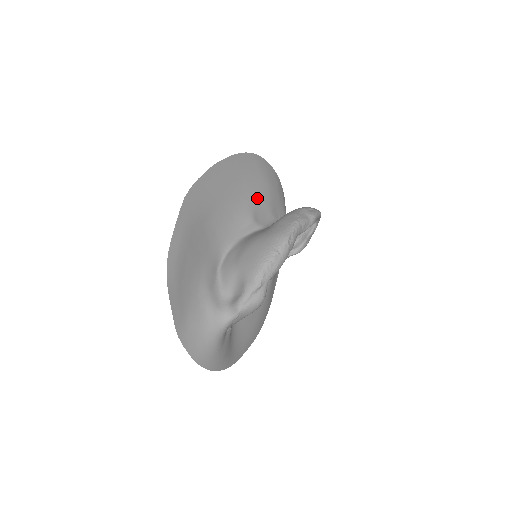
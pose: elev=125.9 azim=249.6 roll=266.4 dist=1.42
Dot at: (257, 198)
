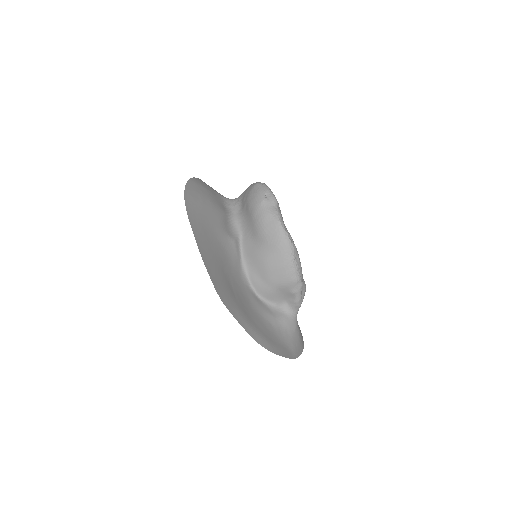
Dot at: (218, 222)
